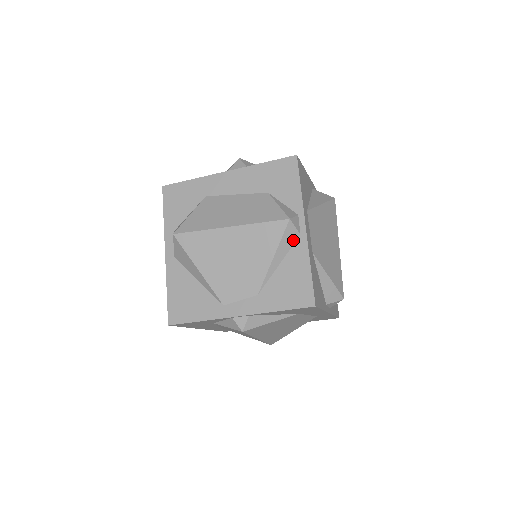
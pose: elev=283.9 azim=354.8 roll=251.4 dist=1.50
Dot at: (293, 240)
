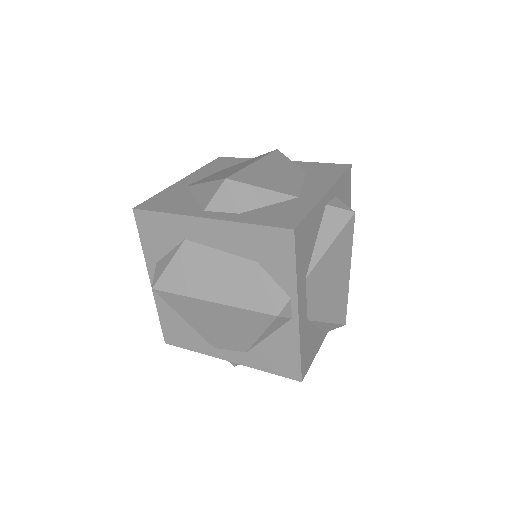
Dot at: (283, 323)
